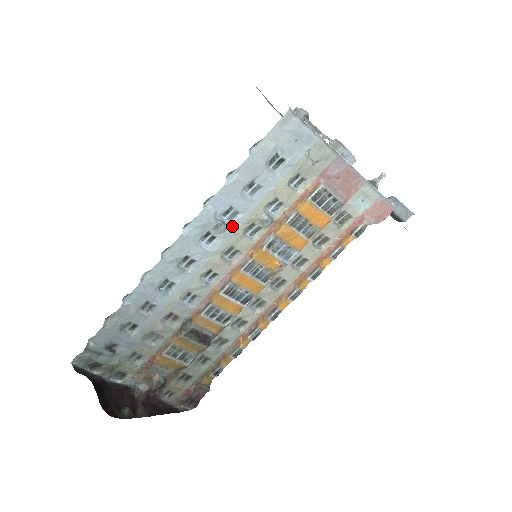
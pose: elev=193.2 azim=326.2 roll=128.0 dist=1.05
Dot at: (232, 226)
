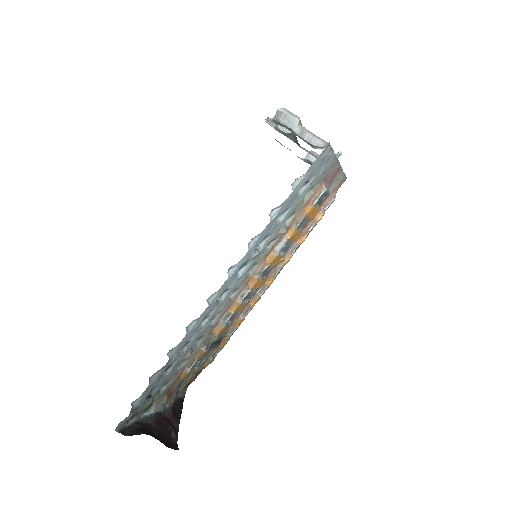
Dot at: (261, 249)
